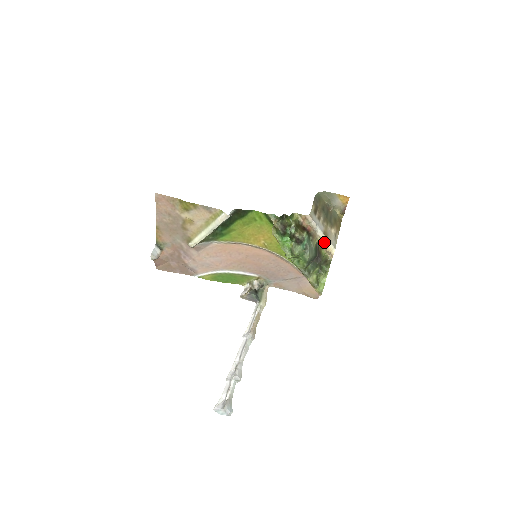
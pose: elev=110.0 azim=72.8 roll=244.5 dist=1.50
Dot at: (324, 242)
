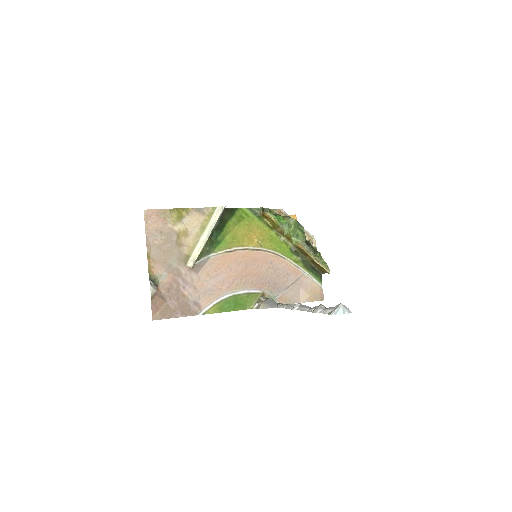
Dot at: (304, 230)
